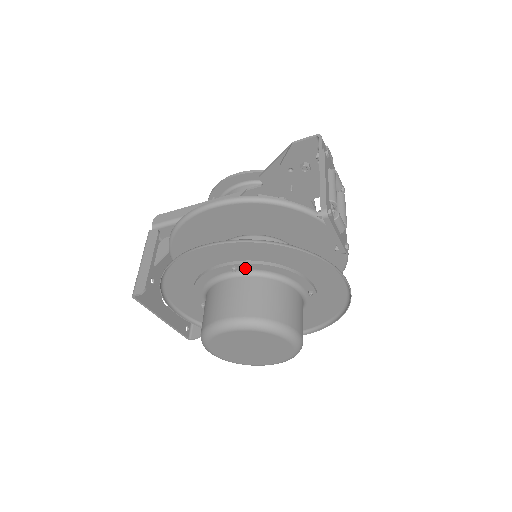
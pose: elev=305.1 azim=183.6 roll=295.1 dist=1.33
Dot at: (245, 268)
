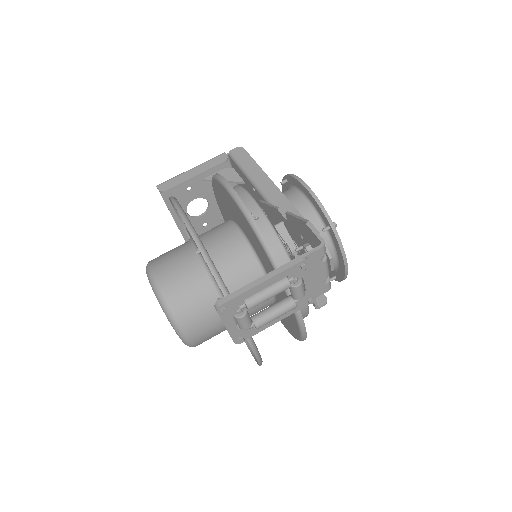
Dot at: occluded
